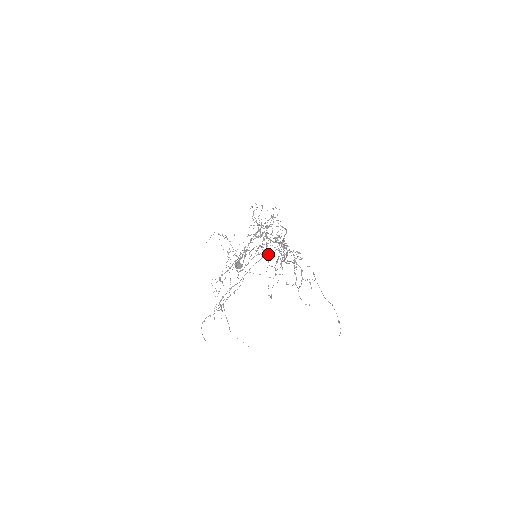
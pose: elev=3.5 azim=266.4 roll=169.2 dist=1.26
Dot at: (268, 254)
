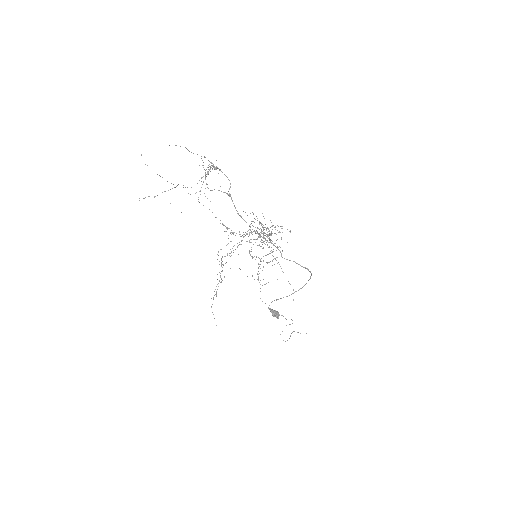
Dot at: (207, 174)
